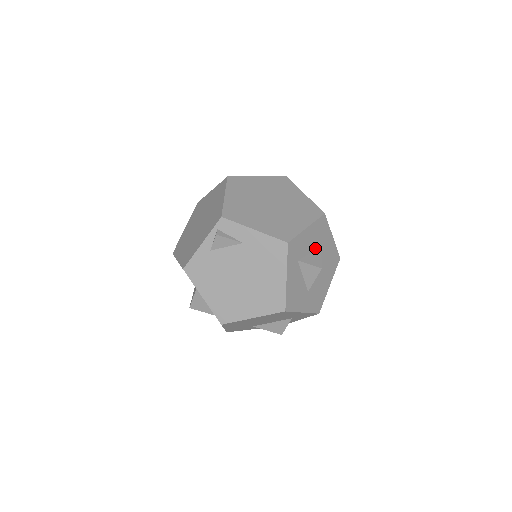
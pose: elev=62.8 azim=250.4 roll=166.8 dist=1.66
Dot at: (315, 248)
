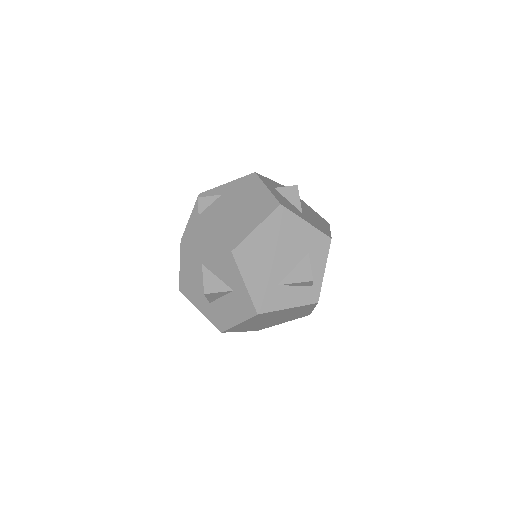
Dot at: occluded
